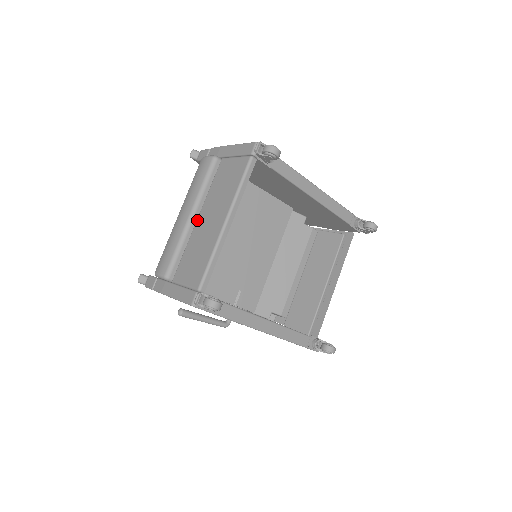
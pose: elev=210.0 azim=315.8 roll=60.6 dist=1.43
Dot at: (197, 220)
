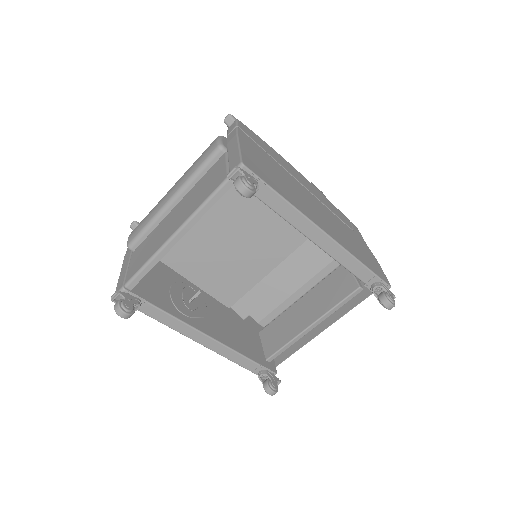
Dot at: (174, 208)
